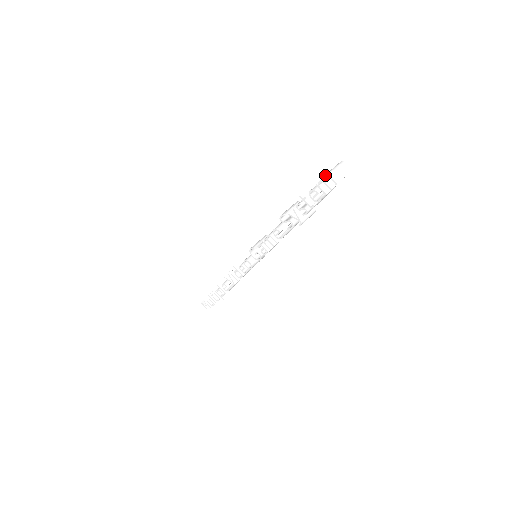
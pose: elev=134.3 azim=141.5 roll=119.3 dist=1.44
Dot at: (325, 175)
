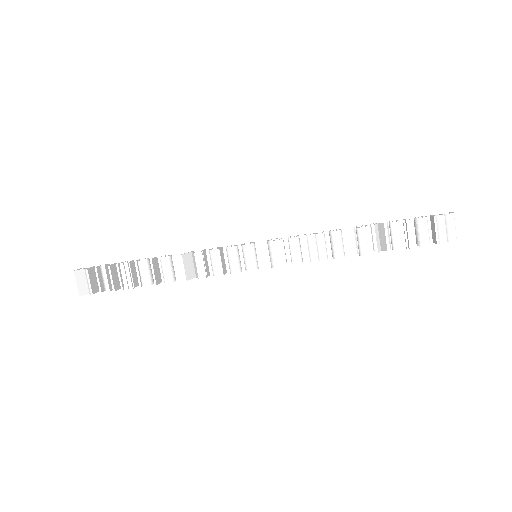
Dot at: occluded
